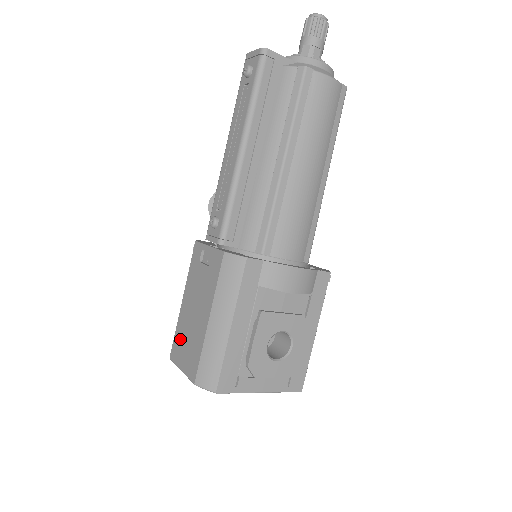
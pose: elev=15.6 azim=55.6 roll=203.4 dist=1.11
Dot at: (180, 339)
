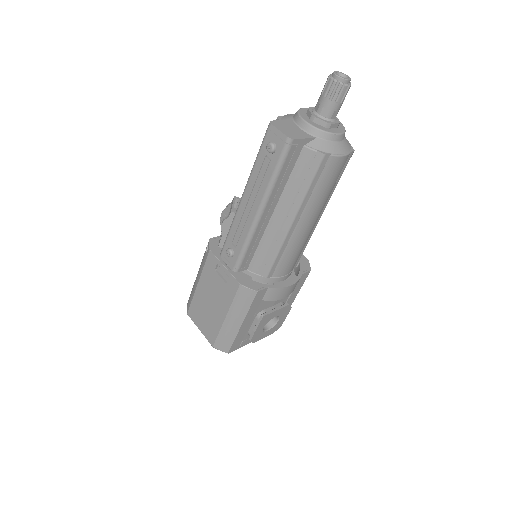
Dot at: (197, 310)
